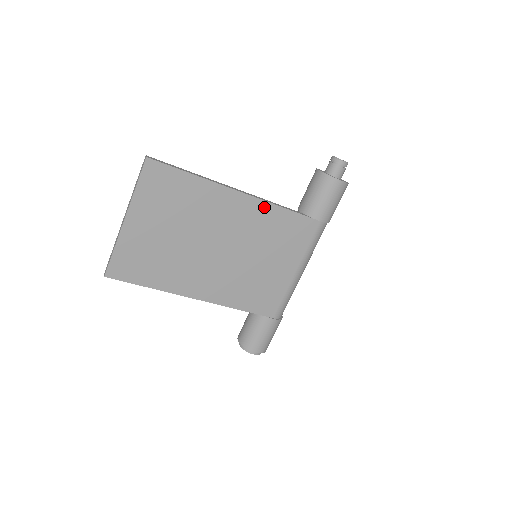
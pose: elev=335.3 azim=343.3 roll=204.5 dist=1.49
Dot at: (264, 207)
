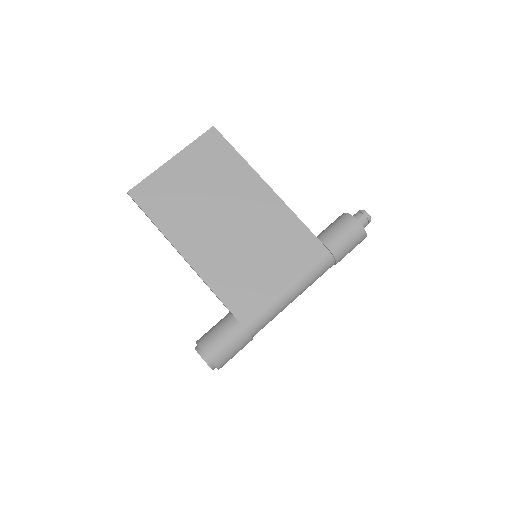
Dot at: (282, 209)
